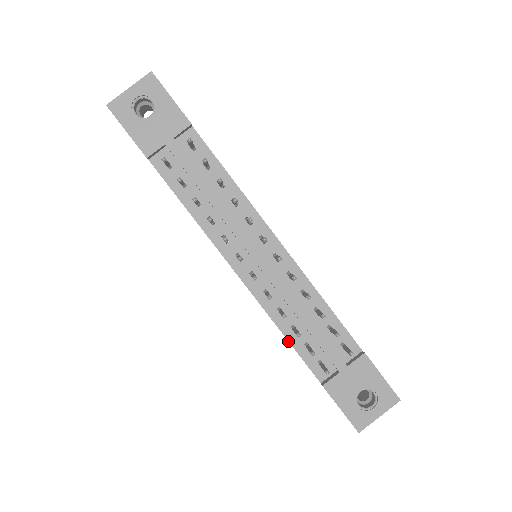
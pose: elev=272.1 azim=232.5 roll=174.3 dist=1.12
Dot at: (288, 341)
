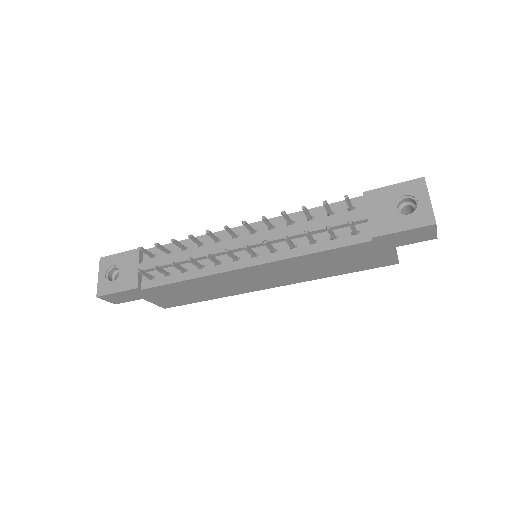
Dot at: (320, 252)
